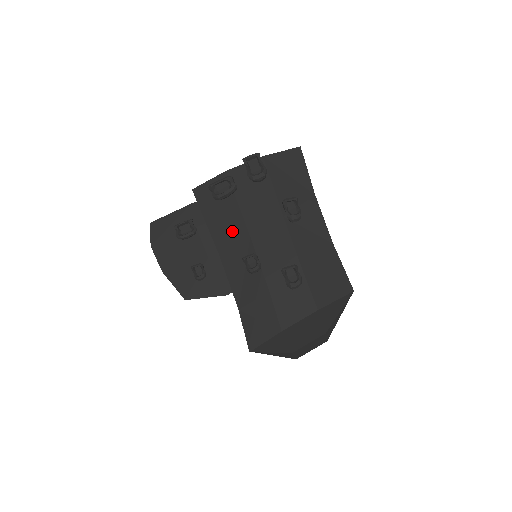
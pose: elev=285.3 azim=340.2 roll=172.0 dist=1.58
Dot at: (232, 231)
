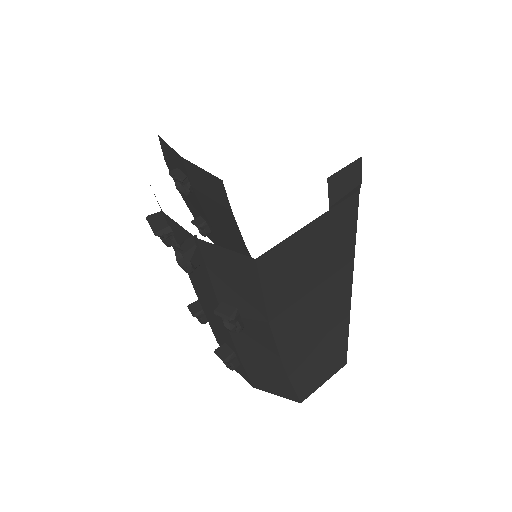
Dot at: occluded
